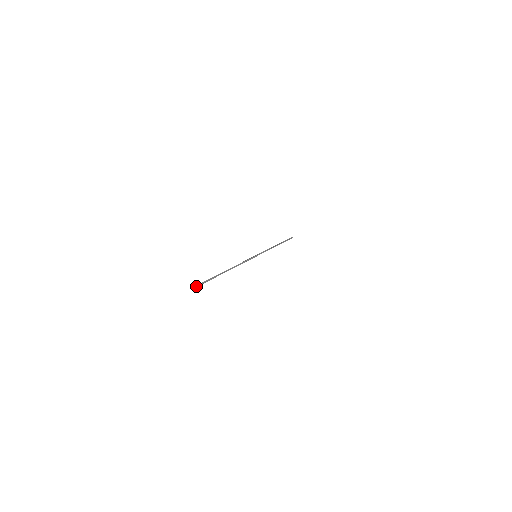
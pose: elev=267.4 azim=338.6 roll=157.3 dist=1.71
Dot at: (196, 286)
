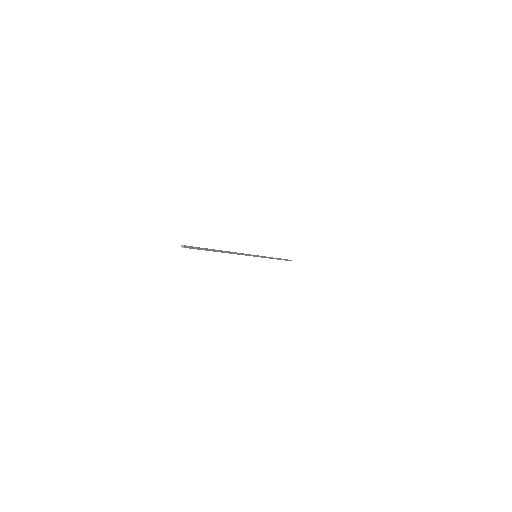
Dot at: (188, 246)
